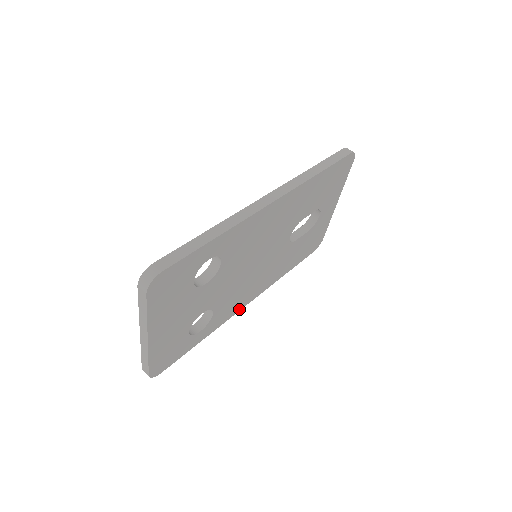
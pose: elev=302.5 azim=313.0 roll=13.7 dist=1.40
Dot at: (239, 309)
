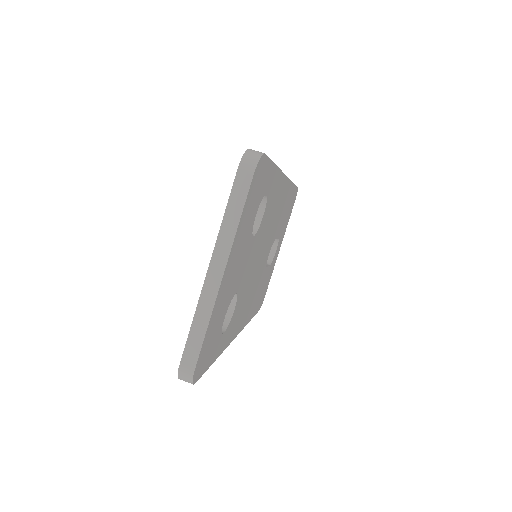
Dot at: (234, 336)
